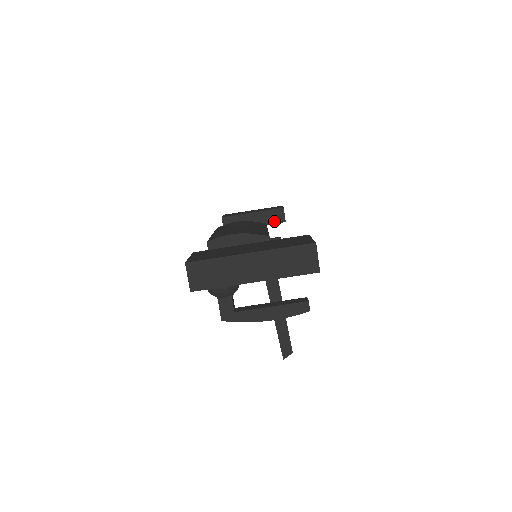
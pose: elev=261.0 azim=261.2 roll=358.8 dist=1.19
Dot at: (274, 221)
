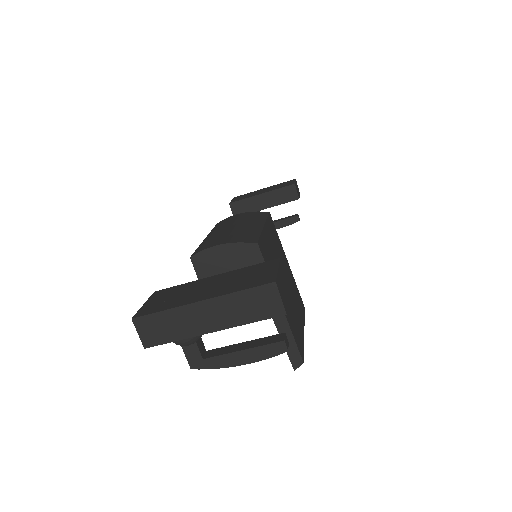
Dot at: (286, 200)
